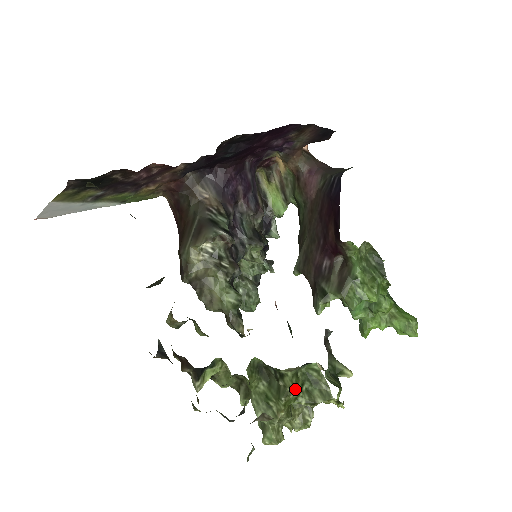
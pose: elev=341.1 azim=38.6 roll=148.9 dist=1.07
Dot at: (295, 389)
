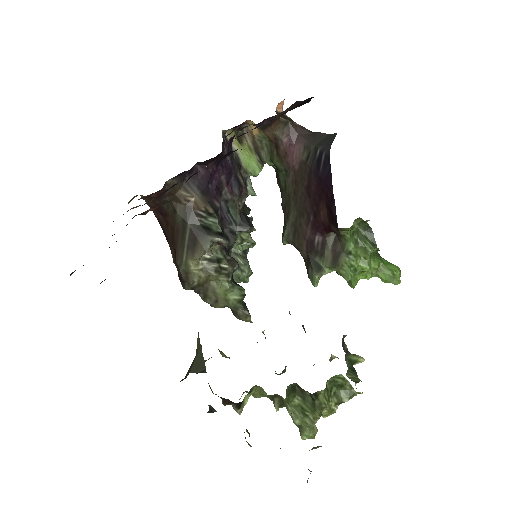
Dot at: (328, 402)
